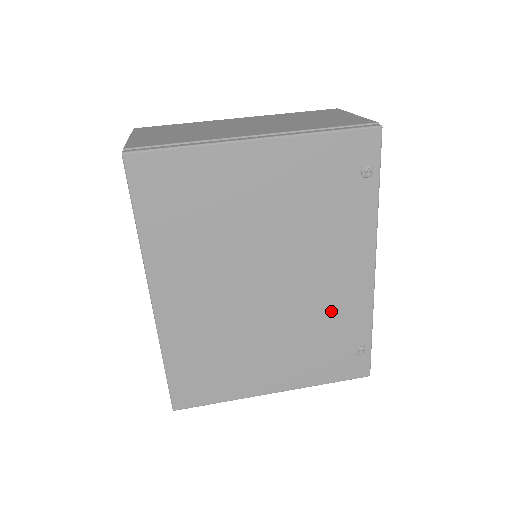
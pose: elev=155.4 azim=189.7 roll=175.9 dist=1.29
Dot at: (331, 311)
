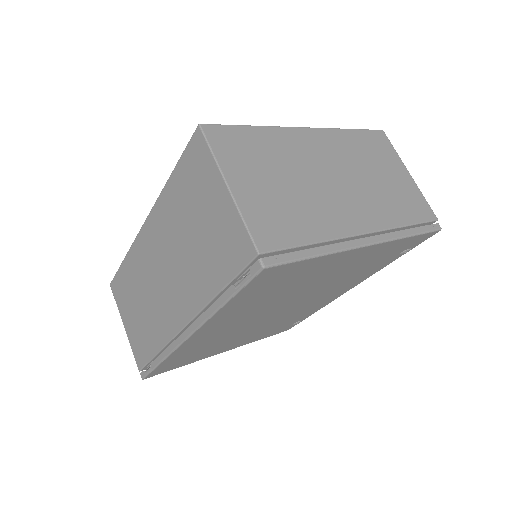
Dot at: (302, 312)
